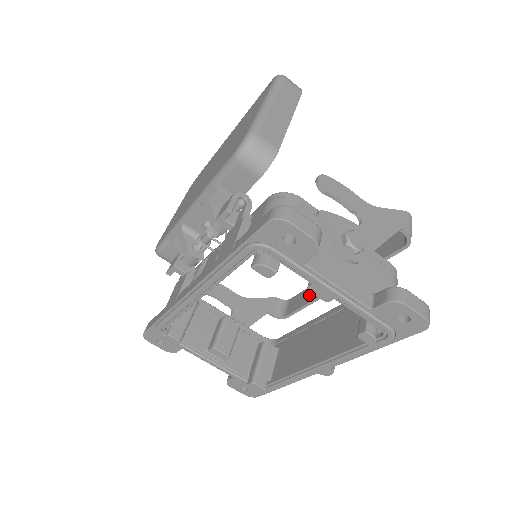
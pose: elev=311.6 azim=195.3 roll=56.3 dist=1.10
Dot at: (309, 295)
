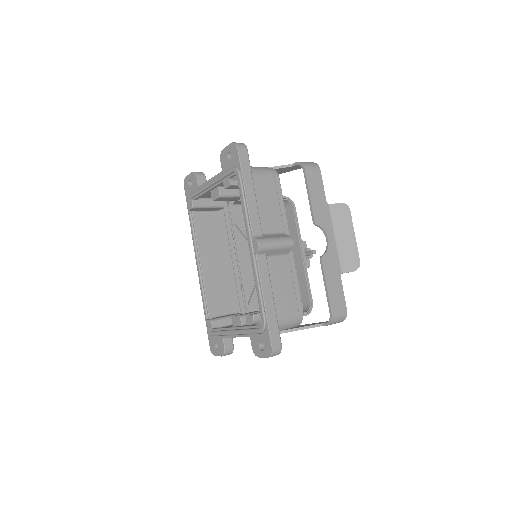
Dot at: (330, 278)
